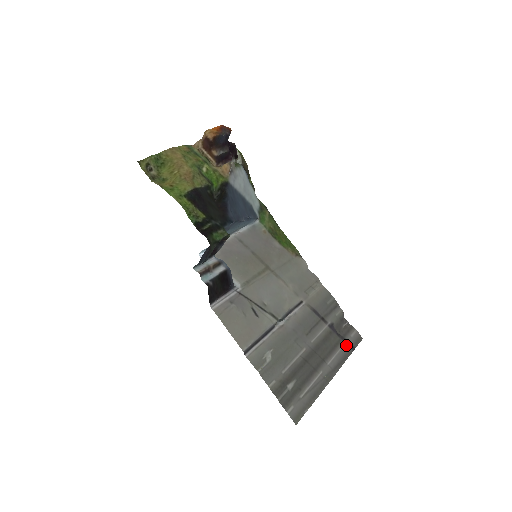
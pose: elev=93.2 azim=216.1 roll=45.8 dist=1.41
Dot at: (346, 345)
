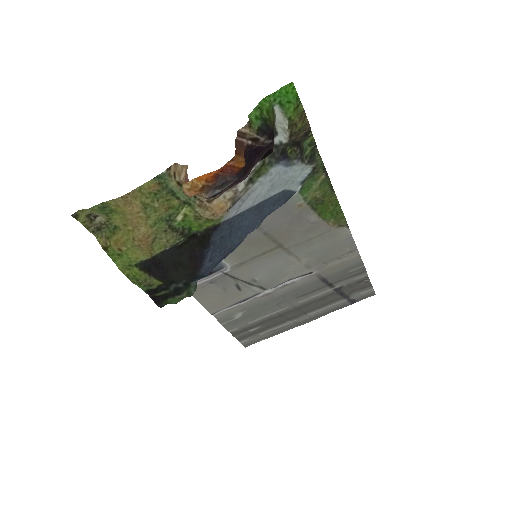
Dot at: (346, 301)
